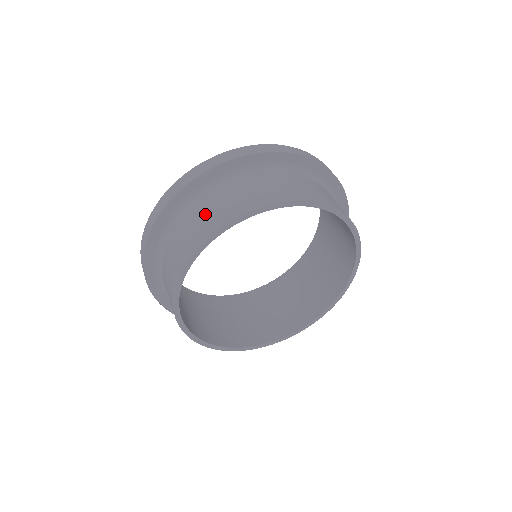
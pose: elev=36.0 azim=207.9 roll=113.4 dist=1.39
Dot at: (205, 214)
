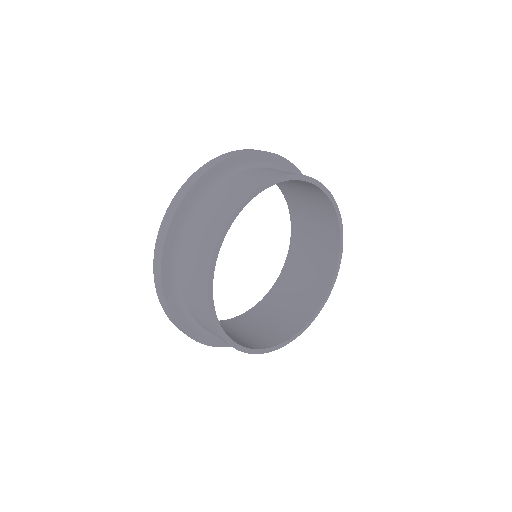
Dot at: (276, 170)
